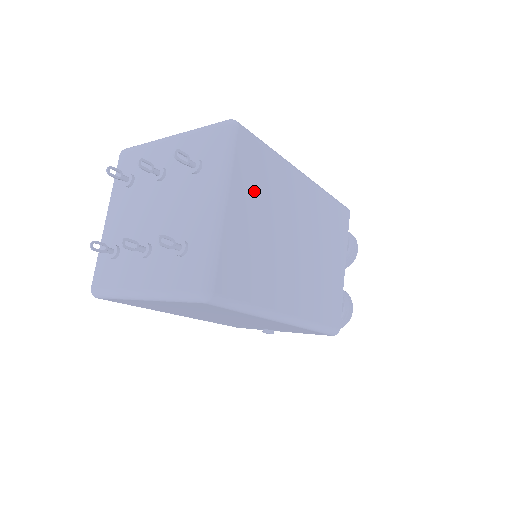
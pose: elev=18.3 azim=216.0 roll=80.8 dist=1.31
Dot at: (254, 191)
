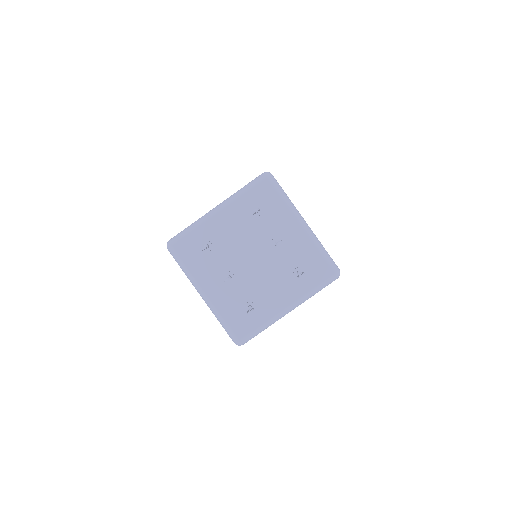
Dot at: occluded
